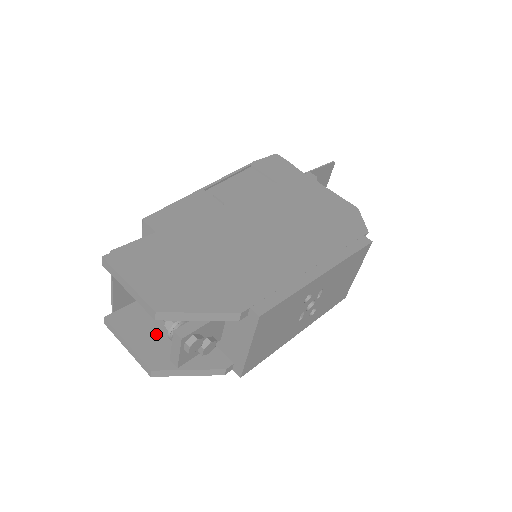
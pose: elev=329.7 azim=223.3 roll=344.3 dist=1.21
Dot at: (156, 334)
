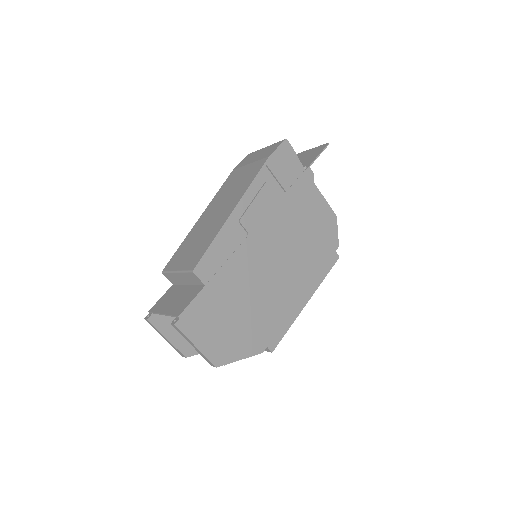
Dot at: occluded
